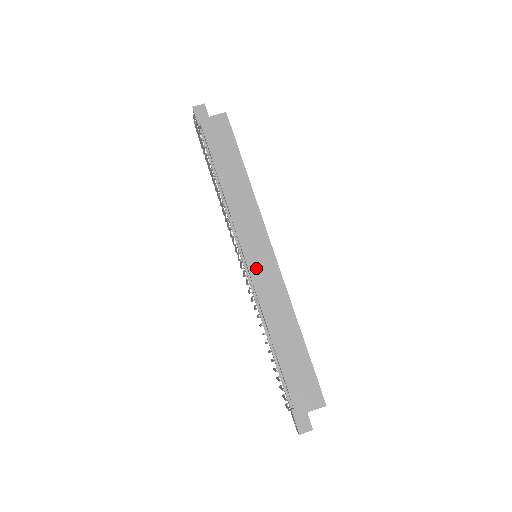
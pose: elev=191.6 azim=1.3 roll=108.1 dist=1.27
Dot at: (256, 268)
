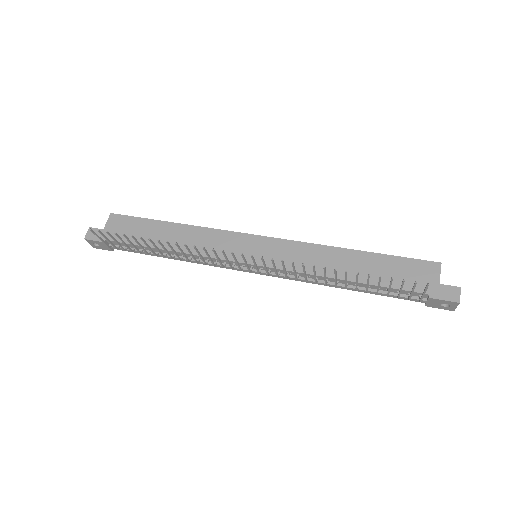
Dot at: (267, 259)
